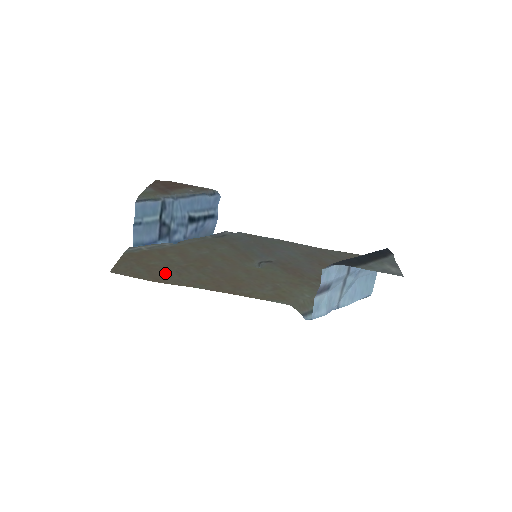
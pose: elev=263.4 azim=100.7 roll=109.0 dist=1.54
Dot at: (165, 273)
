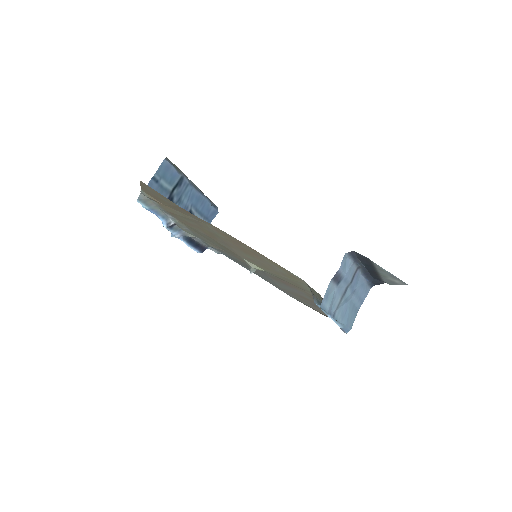
Dot at: (187, 214)
